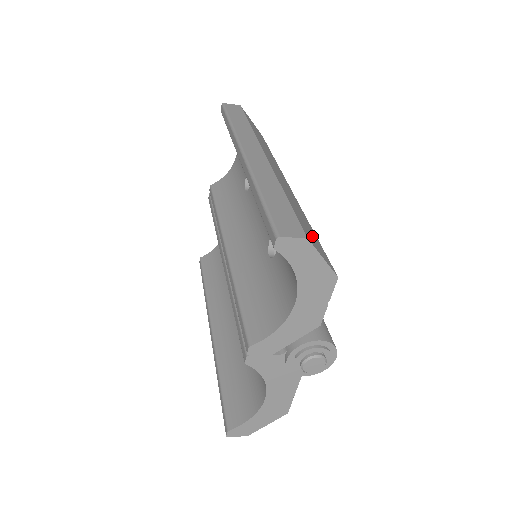
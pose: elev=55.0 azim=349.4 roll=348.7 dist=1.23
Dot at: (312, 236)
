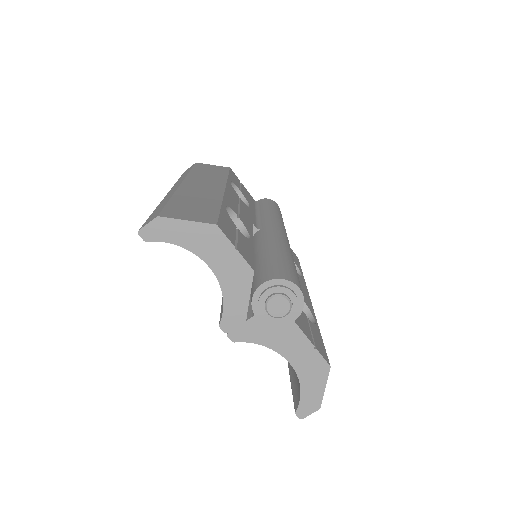
Dot at: (194, 211)
